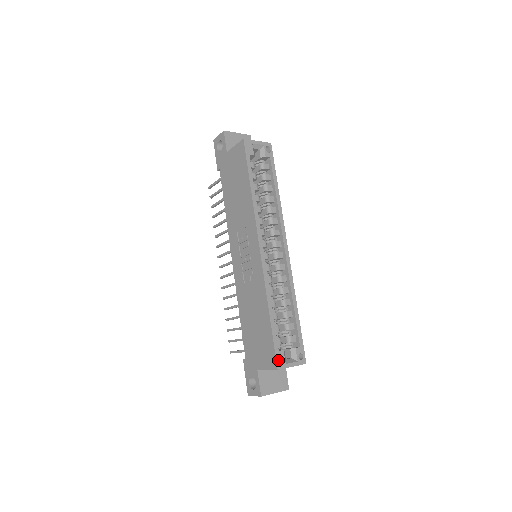
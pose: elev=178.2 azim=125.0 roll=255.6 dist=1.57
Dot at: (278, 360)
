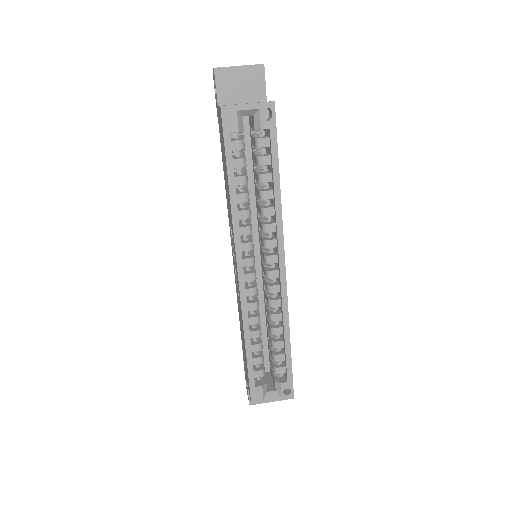
Dot at: (253, 396)
